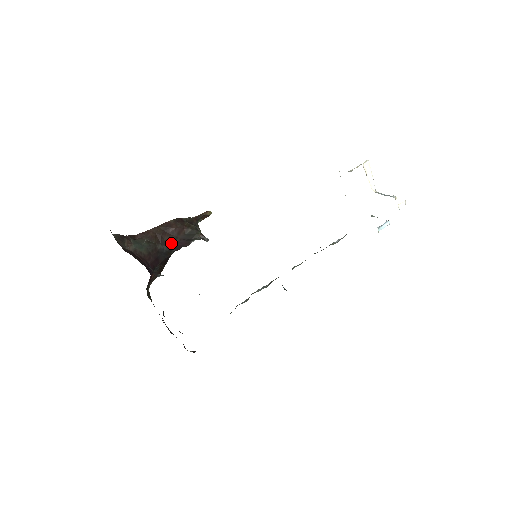
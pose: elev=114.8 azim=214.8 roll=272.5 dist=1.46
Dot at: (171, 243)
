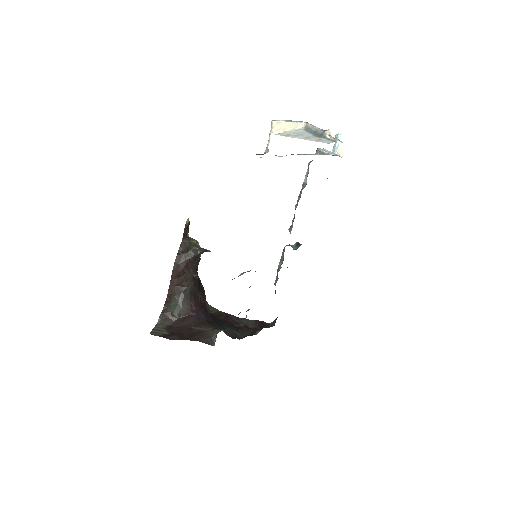
Dot at: (190, 278)
